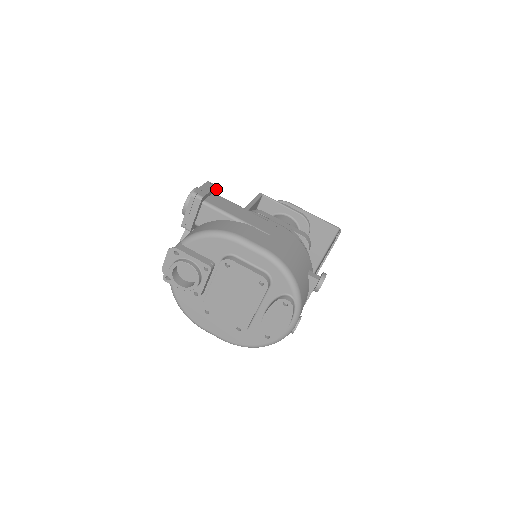
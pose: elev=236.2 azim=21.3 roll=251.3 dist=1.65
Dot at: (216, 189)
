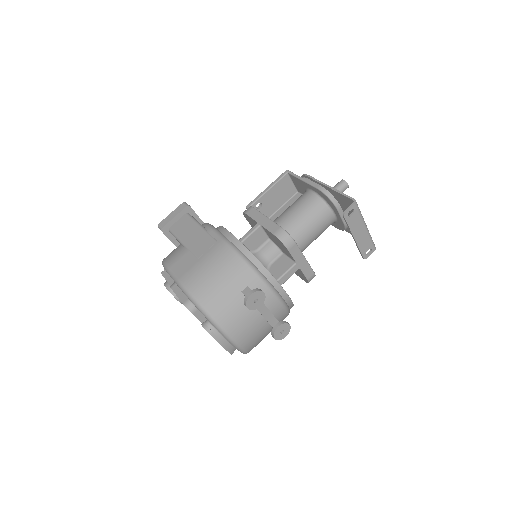
Dot at: (190, 208)
